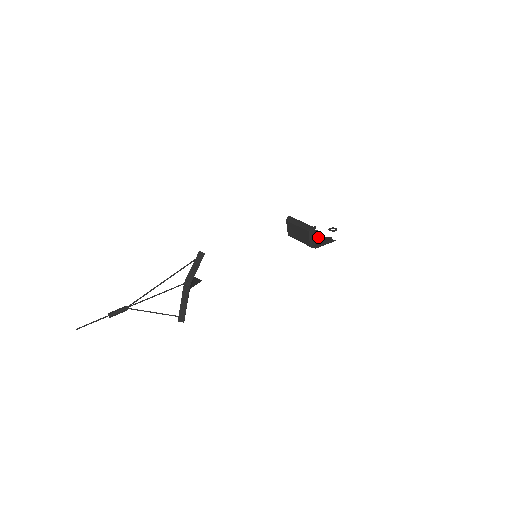
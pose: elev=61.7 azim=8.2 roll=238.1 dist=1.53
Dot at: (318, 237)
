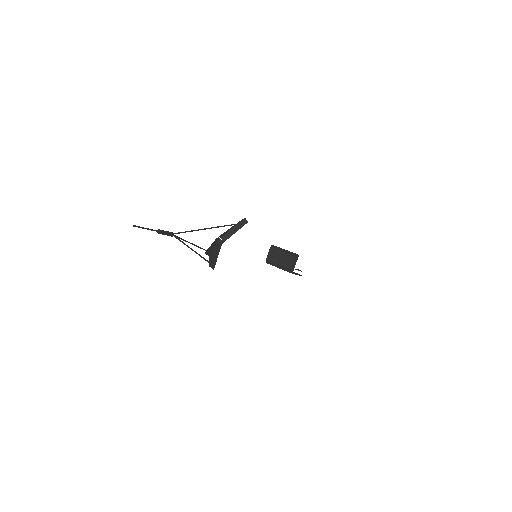
Dot at: occluded
